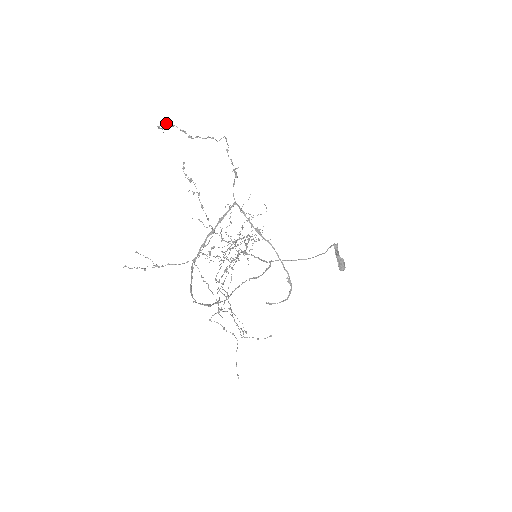
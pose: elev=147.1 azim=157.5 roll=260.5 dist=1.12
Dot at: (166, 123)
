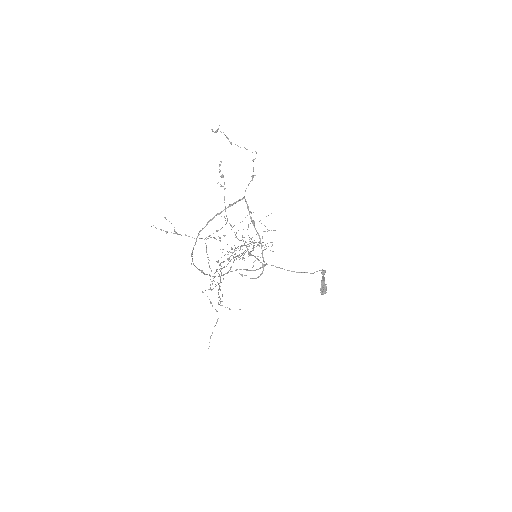
Dot at: (218, 129)
